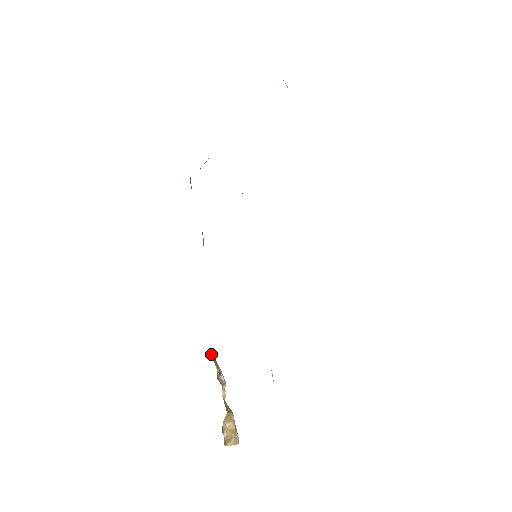
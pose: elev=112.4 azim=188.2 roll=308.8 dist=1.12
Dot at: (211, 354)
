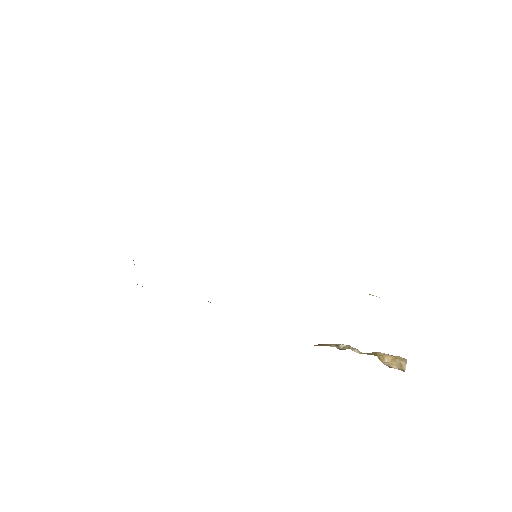
Dot at: (315, 345)
